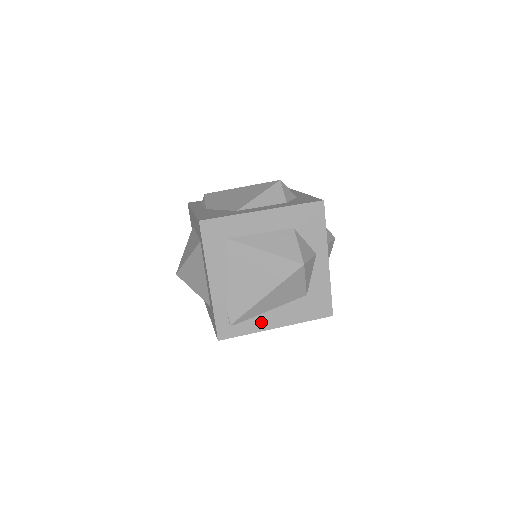
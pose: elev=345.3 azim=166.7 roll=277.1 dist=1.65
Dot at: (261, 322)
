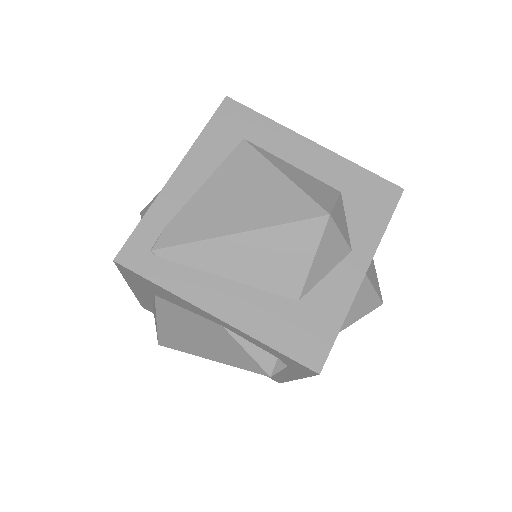
Dot at: (199, 286)
